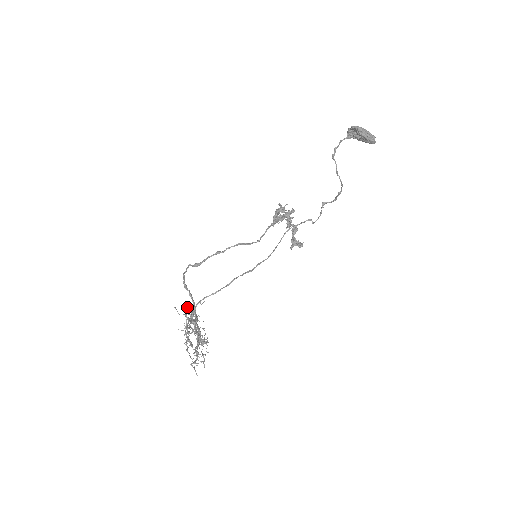
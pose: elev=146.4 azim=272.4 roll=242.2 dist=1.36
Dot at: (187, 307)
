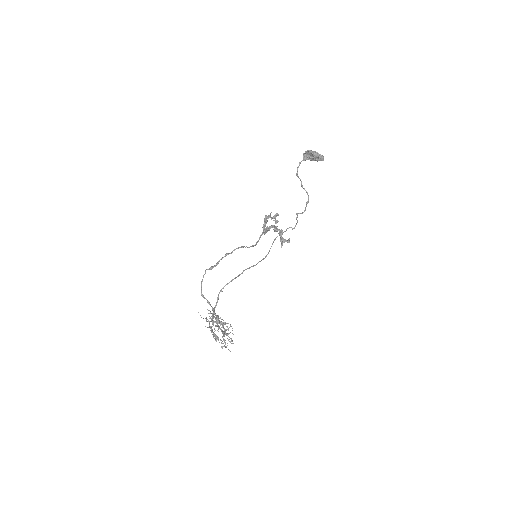
Dot at: occluded
